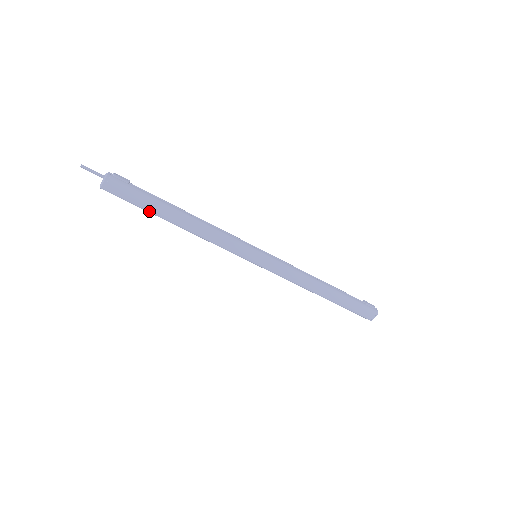
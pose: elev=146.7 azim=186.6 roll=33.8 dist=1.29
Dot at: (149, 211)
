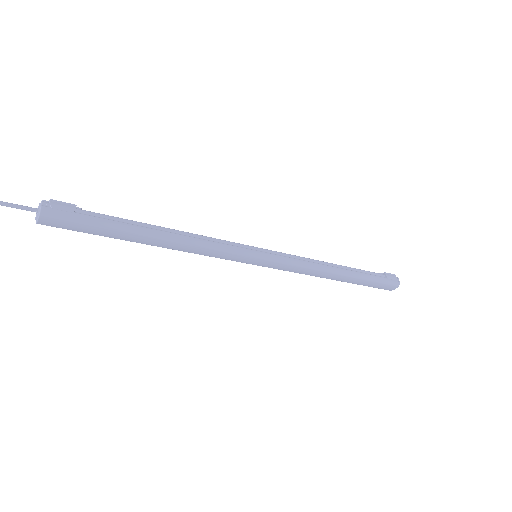
Dot at: (111, 237)
